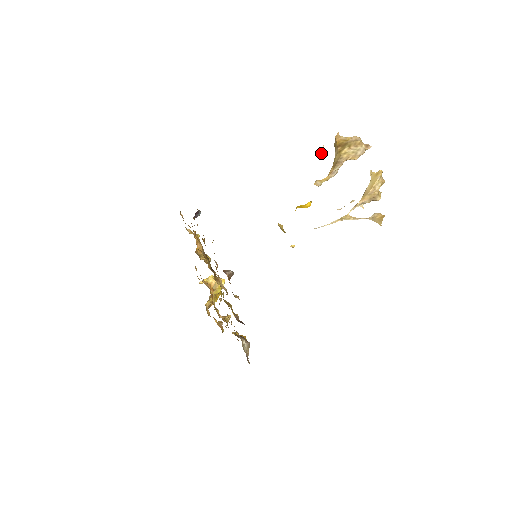
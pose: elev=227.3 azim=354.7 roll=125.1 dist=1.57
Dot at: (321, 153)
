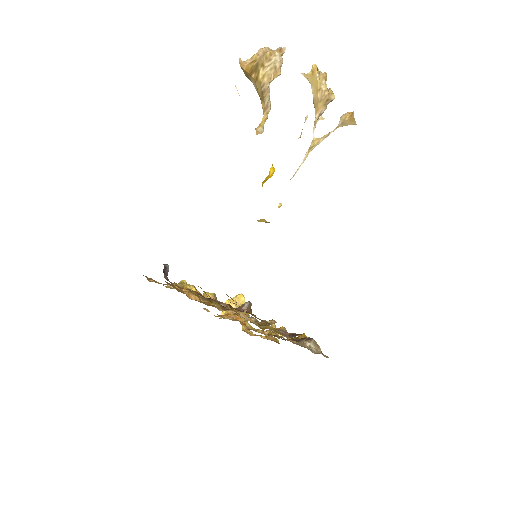
Dot at: occluded
